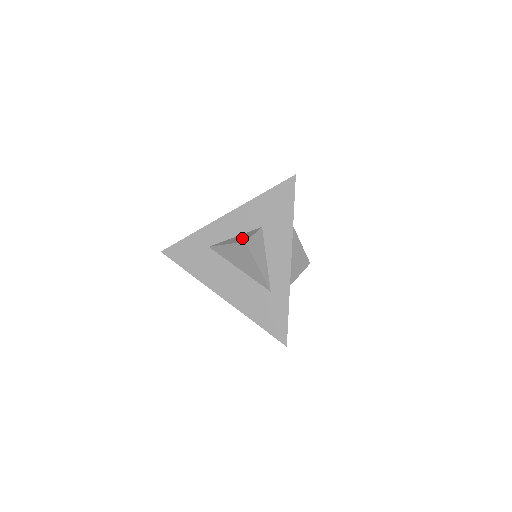
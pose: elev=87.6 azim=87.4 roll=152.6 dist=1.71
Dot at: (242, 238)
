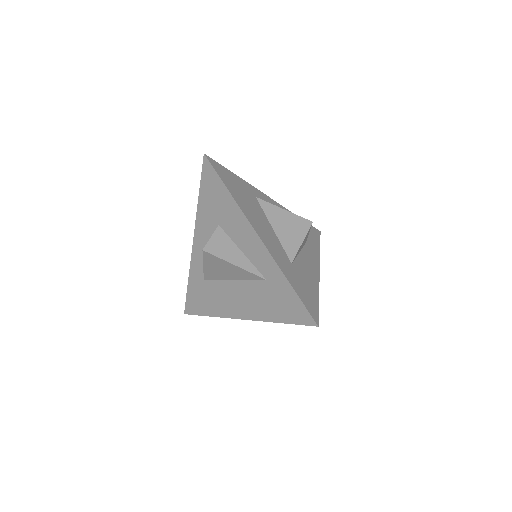
Dot at: occluded
